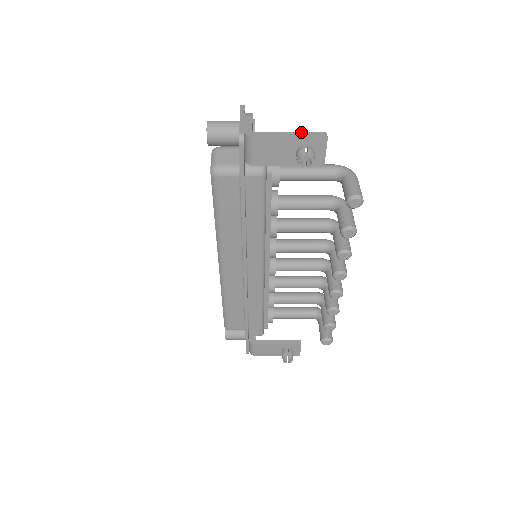
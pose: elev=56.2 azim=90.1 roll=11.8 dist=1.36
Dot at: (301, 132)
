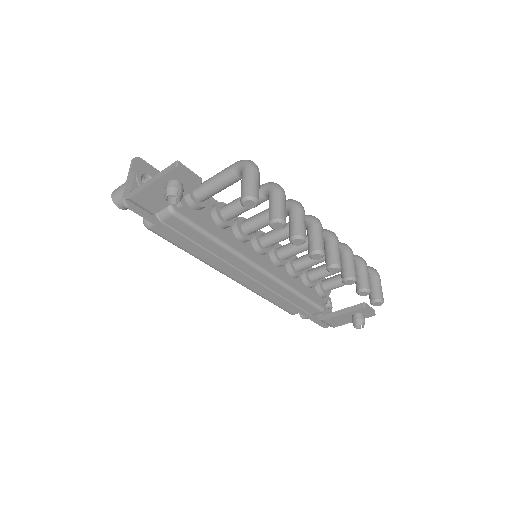
Dot at: (160, 172)
